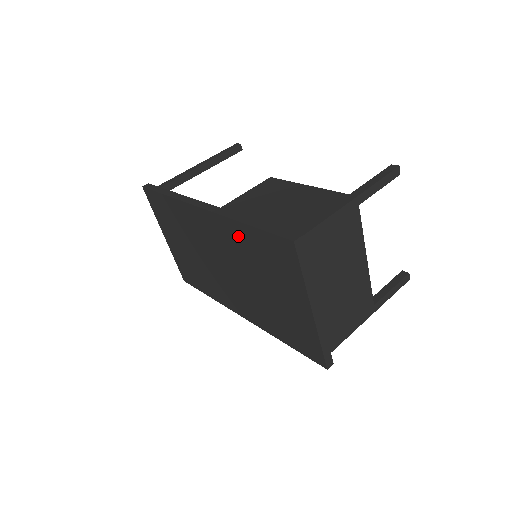
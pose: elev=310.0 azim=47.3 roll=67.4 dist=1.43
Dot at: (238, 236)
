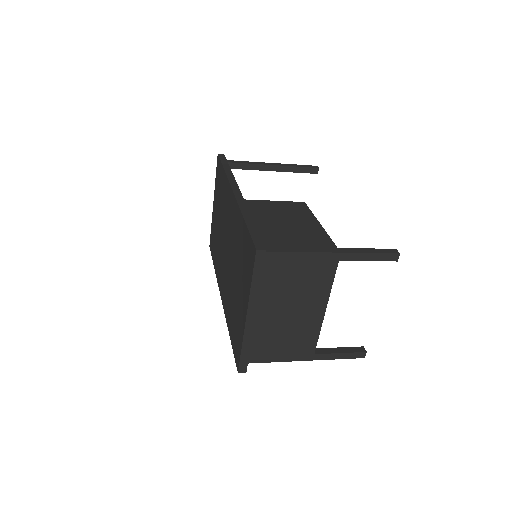
Dot at: (239, 226)
